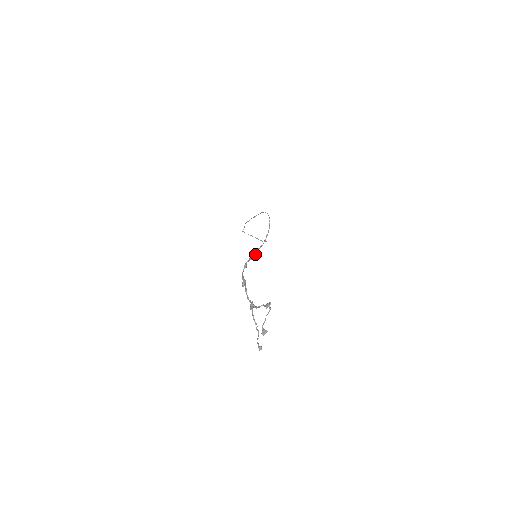
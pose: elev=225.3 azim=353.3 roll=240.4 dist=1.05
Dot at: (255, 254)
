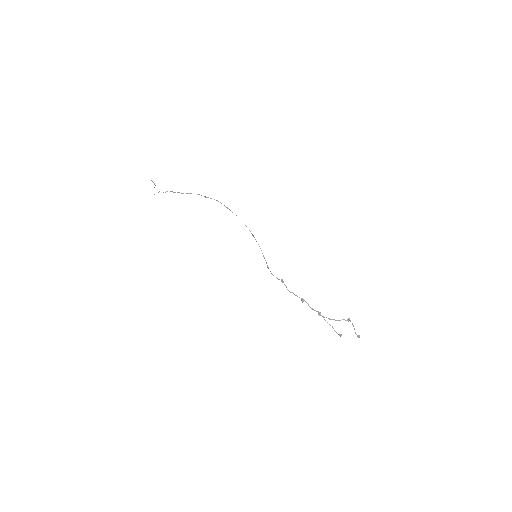
Dot at: occluded
